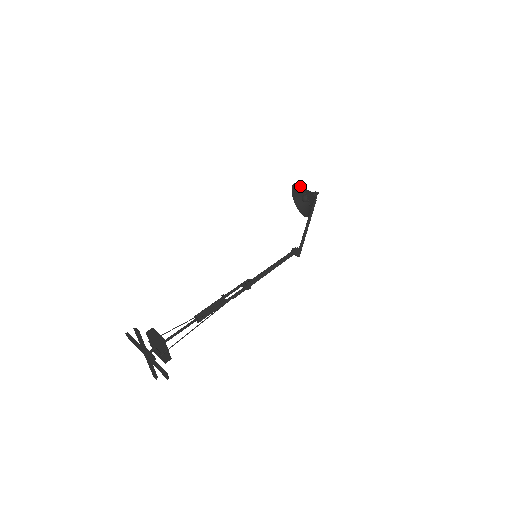
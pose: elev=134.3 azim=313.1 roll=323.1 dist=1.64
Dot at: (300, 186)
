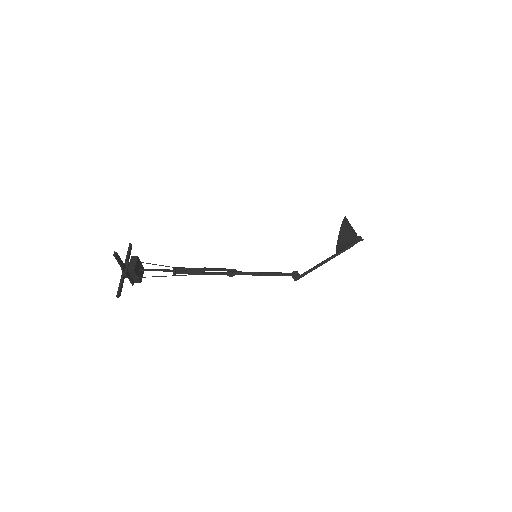
Dot at: (341, 225)
